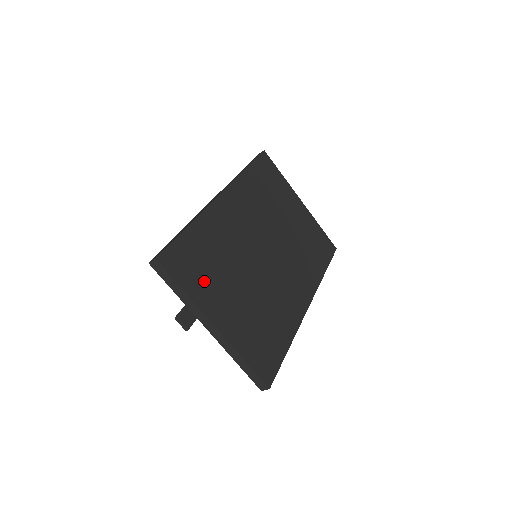
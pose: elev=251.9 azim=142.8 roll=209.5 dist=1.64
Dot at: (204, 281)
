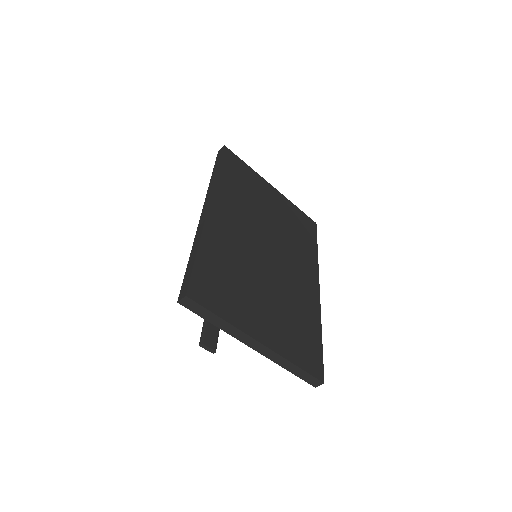
Dot at: (233, 301)
